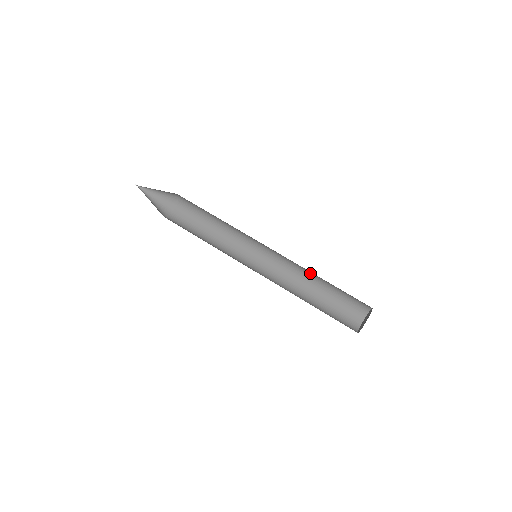
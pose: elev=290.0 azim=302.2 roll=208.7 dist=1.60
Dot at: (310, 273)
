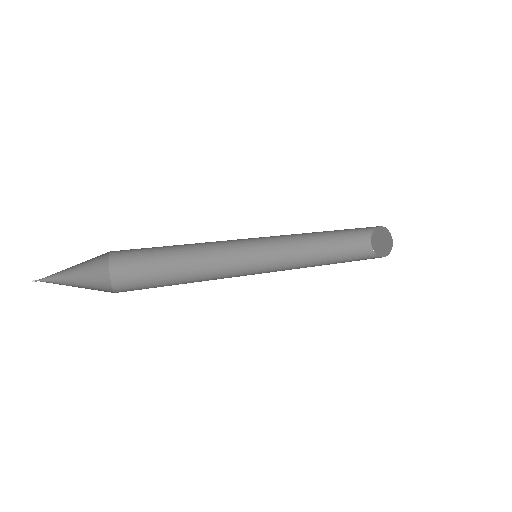
Dot at: (307, 251)
